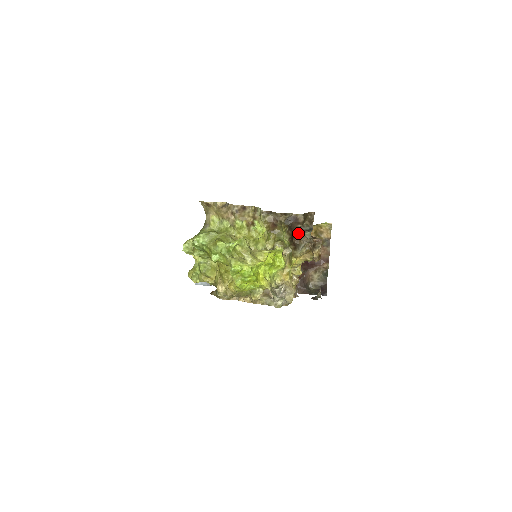
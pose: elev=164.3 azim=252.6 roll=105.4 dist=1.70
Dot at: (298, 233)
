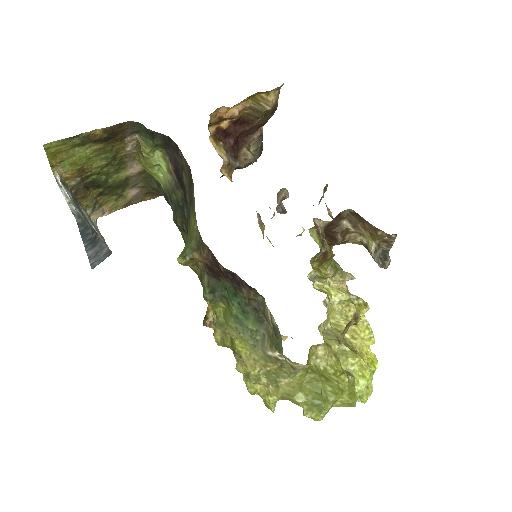
Dot at: (345, 236)
